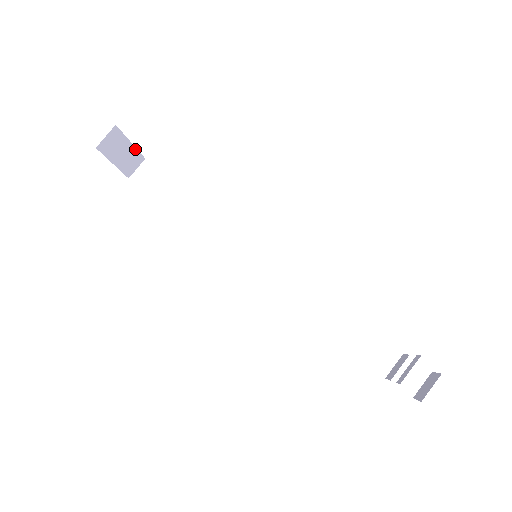
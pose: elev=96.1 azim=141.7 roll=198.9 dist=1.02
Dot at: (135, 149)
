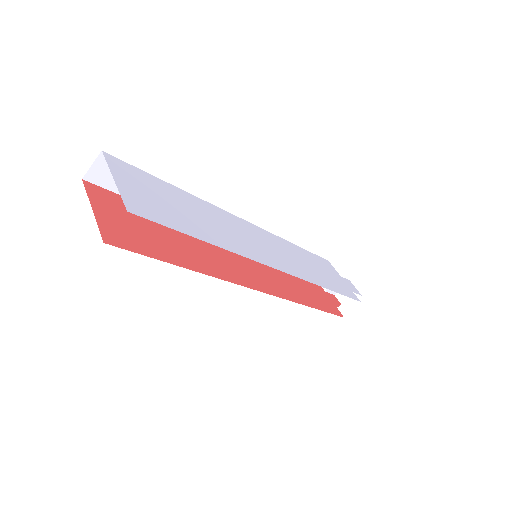
Dot at: occluded
